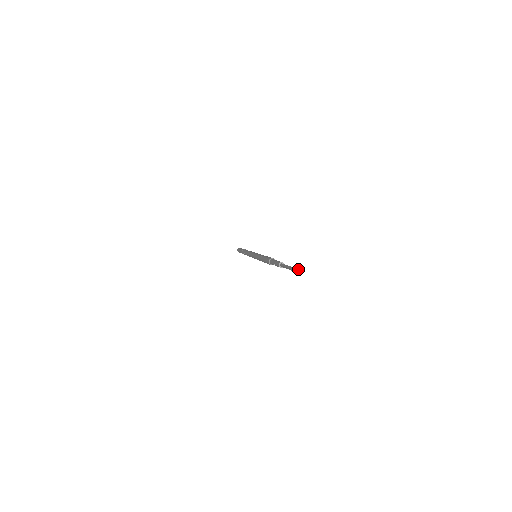
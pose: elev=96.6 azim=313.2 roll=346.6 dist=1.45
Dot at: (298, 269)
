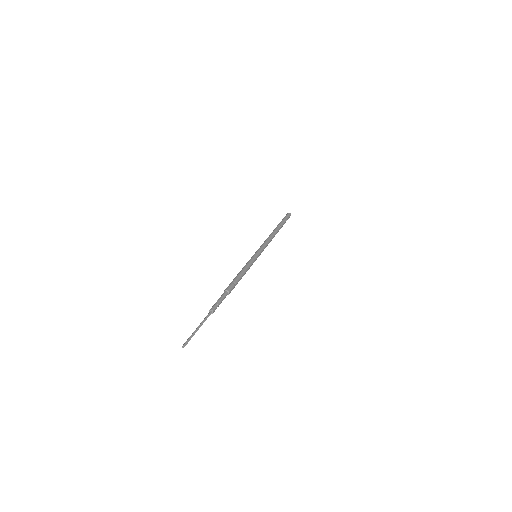
Dot at: (183, 344)
